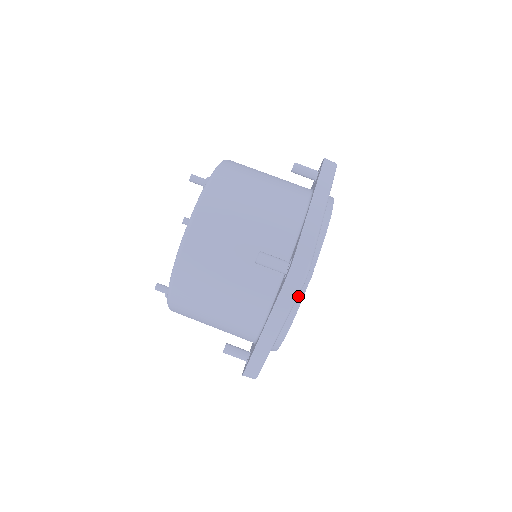
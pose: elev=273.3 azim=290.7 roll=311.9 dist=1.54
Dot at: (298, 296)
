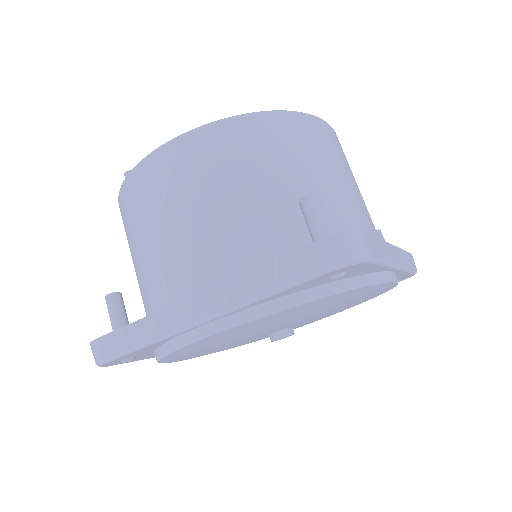
Dot at: (291, 298)
